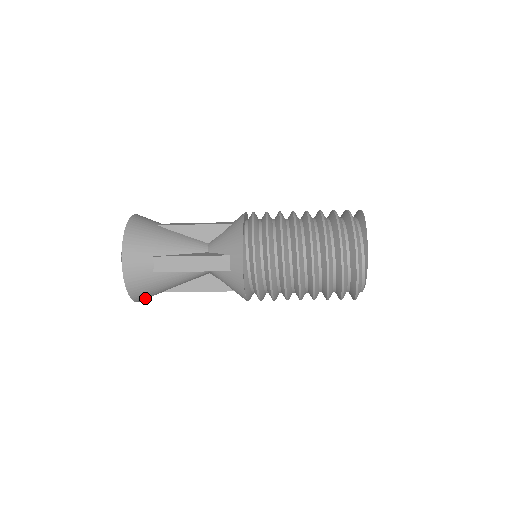
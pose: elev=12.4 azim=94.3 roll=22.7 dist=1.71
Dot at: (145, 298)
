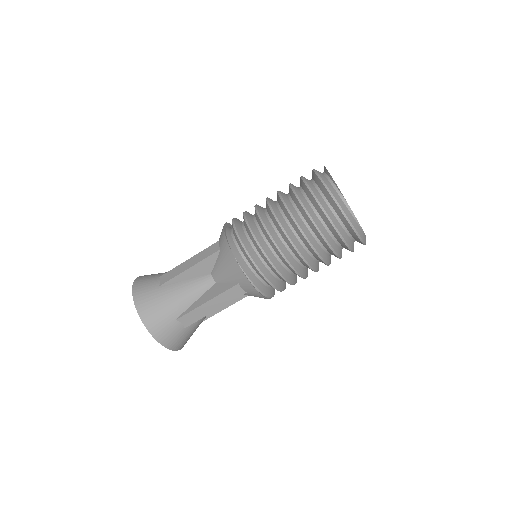
Dot at: (158, 328)
